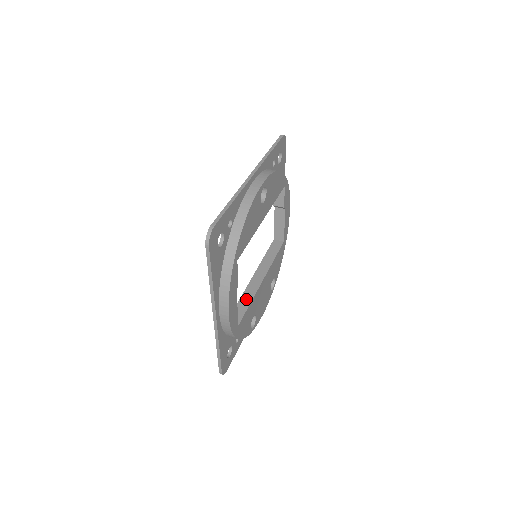
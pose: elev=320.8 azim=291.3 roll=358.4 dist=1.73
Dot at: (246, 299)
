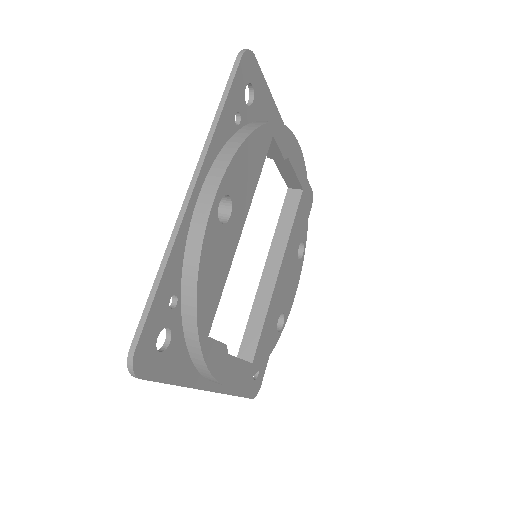
Dot at: (258, 314)
